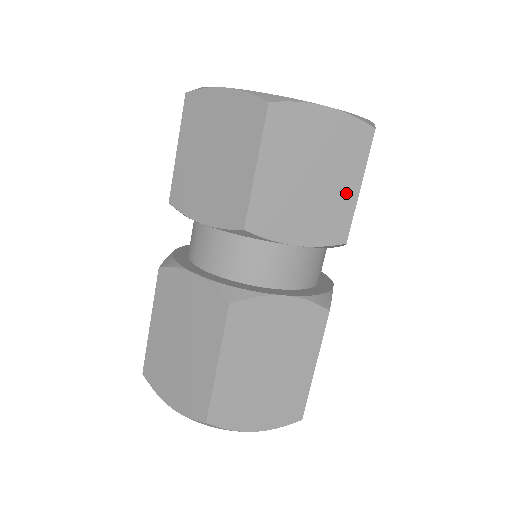
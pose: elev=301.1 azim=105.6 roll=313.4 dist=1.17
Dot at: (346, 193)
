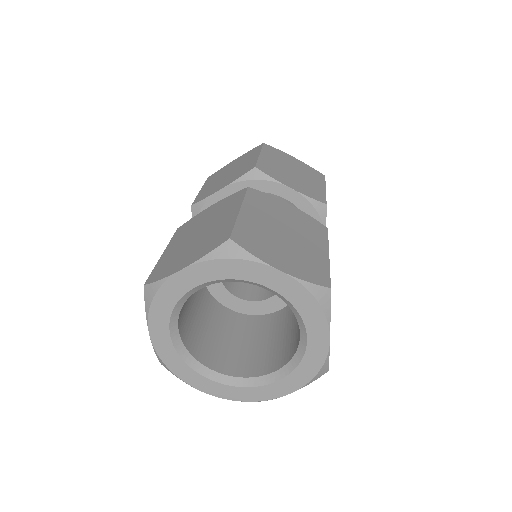
Dot at: (317, 186)
